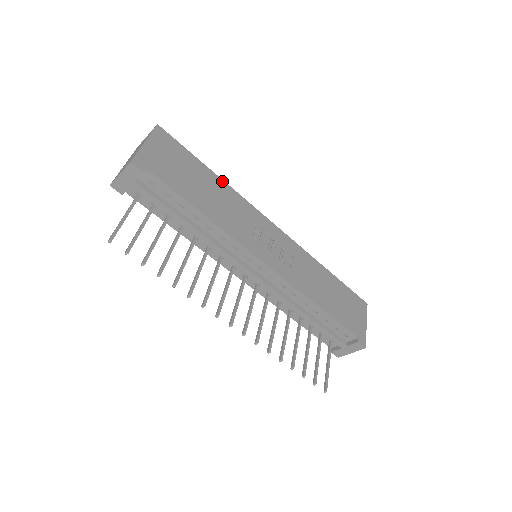
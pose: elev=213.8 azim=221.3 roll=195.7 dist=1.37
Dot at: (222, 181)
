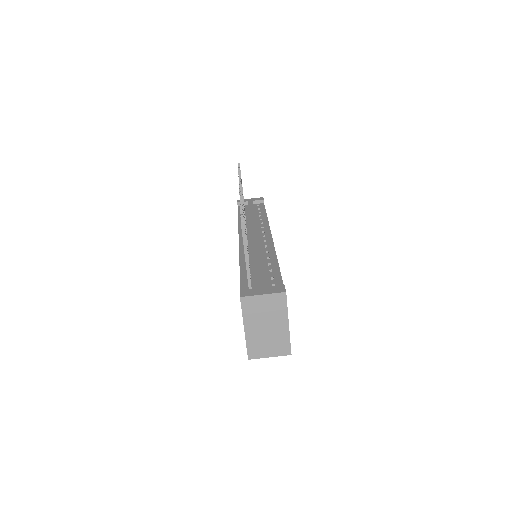
Dot at: occluded
